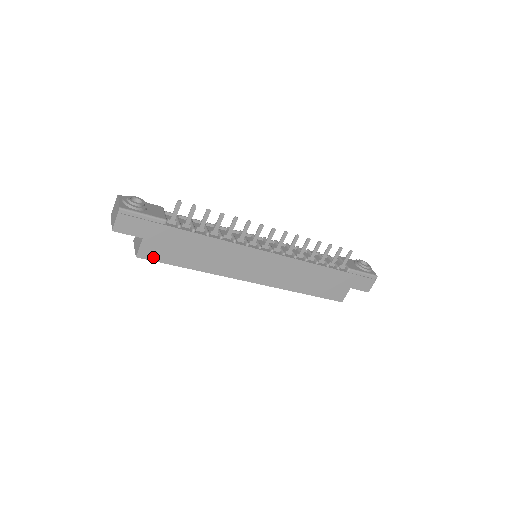
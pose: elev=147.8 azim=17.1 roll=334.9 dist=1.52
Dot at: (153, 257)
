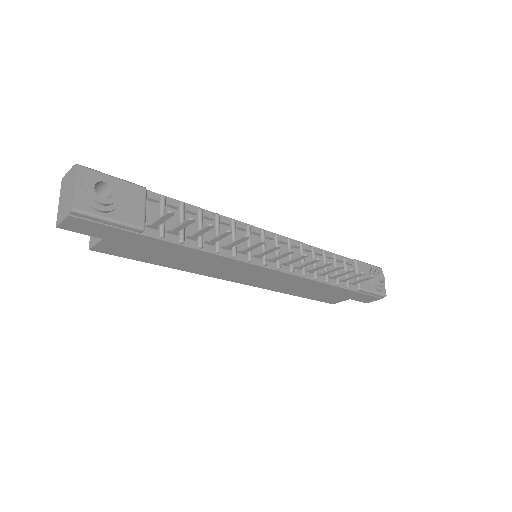
Dot at: (114, 252)
